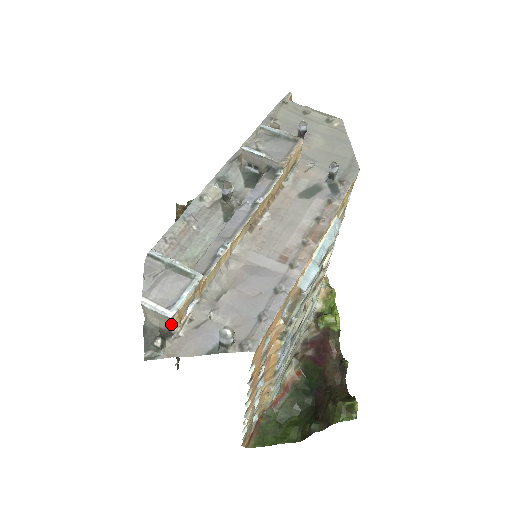
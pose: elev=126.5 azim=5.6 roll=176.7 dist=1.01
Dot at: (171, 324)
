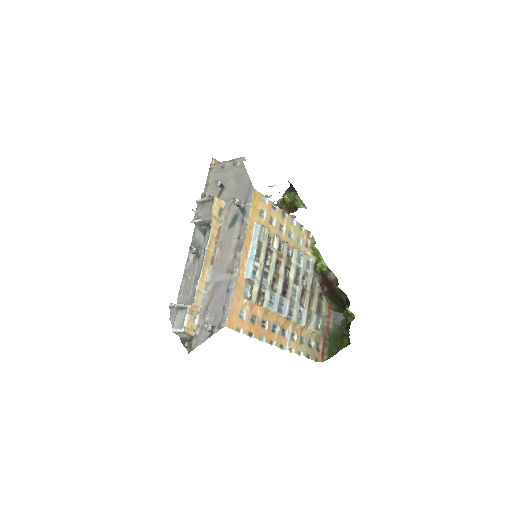
Dot at: (188, 334)
